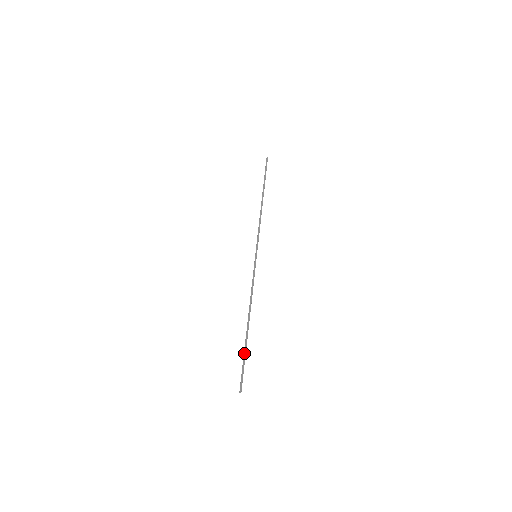
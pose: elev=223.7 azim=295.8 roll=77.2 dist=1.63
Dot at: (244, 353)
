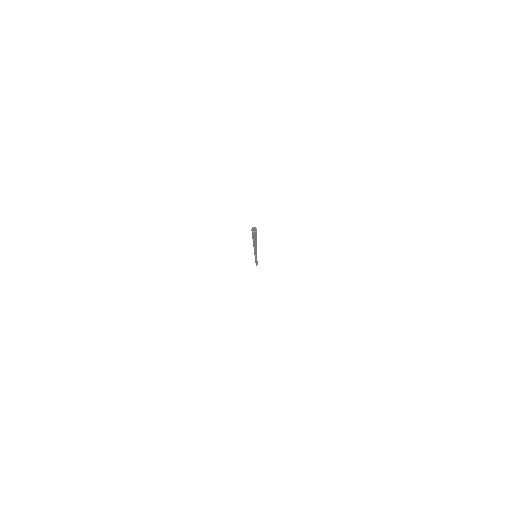
Dot at: occluded
